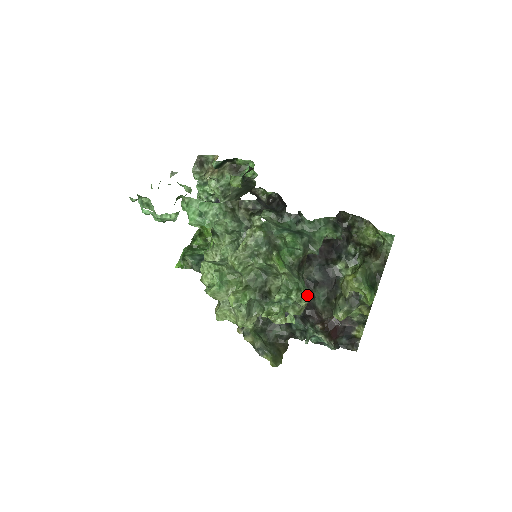
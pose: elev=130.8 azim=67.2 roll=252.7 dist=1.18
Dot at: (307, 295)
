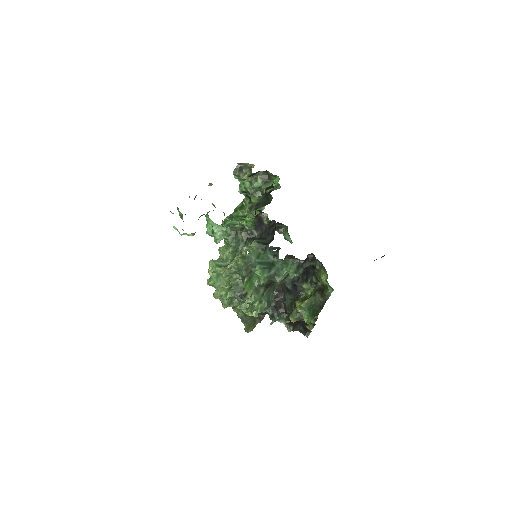
Dot at: (265, 307)
